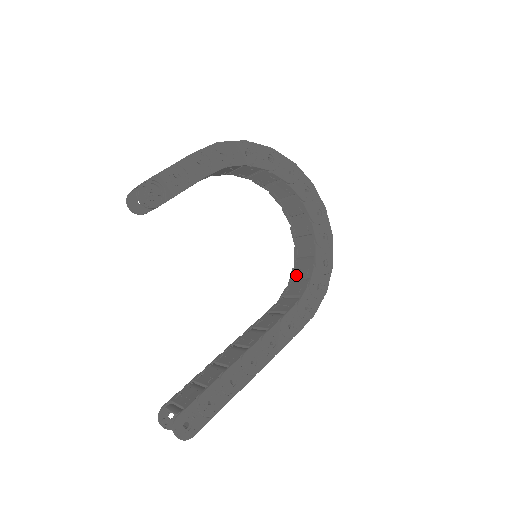
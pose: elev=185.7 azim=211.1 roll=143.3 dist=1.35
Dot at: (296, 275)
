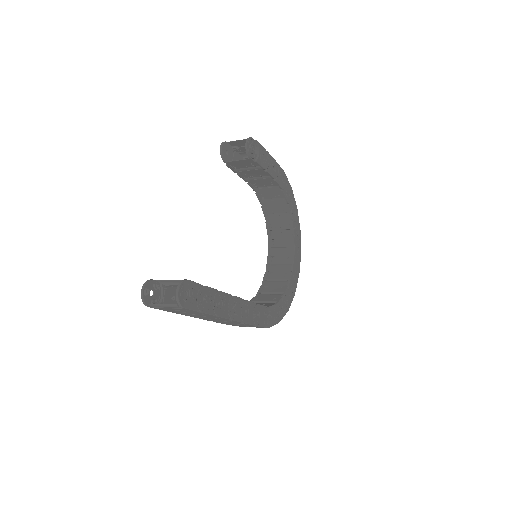
Dot at: (259, 300)
